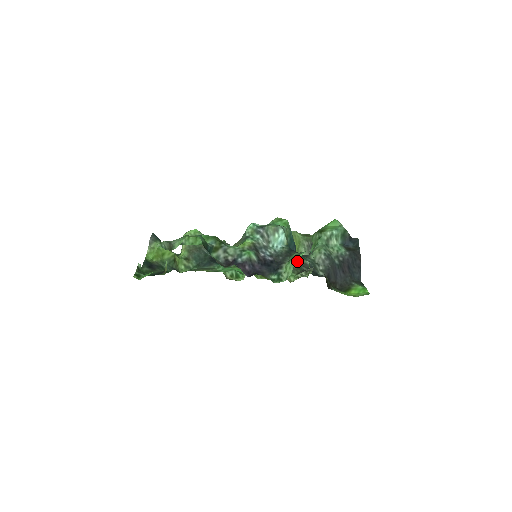
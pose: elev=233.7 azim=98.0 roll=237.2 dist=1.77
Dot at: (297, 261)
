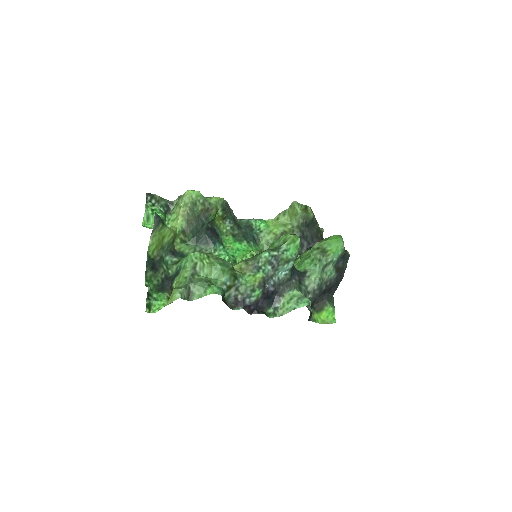
Dot at: occluded
